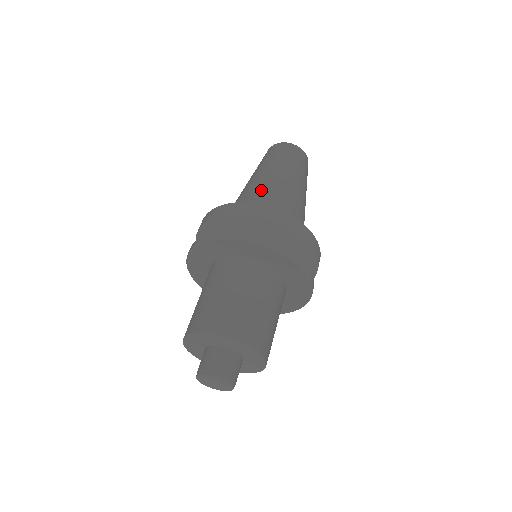
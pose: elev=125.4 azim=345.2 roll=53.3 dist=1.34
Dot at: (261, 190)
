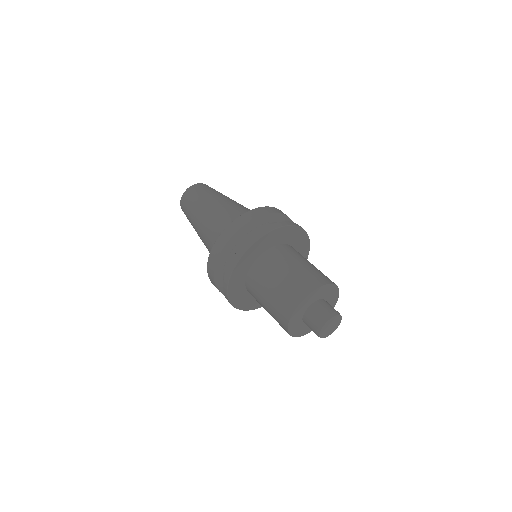
Dot at: (249, 209)
